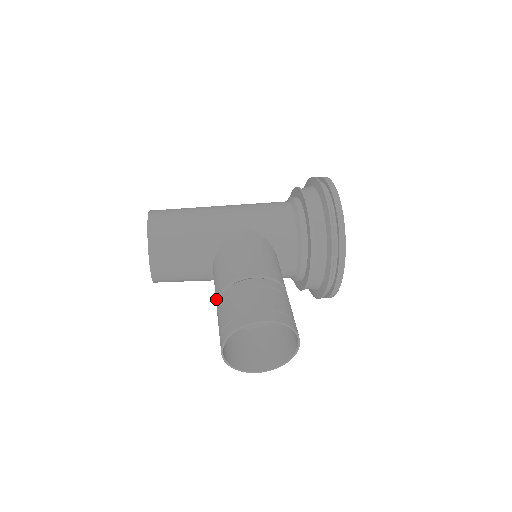
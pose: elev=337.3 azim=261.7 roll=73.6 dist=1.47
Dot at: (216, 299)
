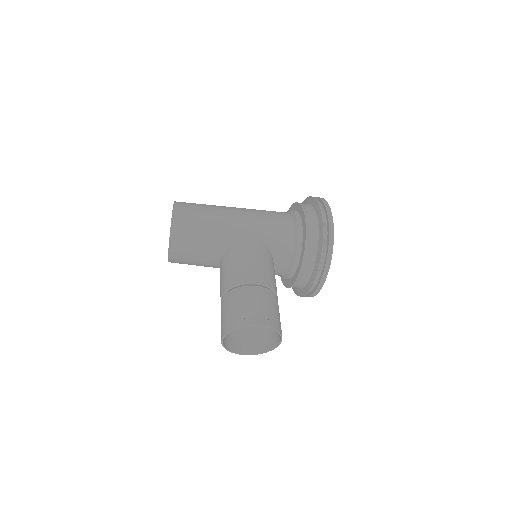
Dot at: (222, 293)
